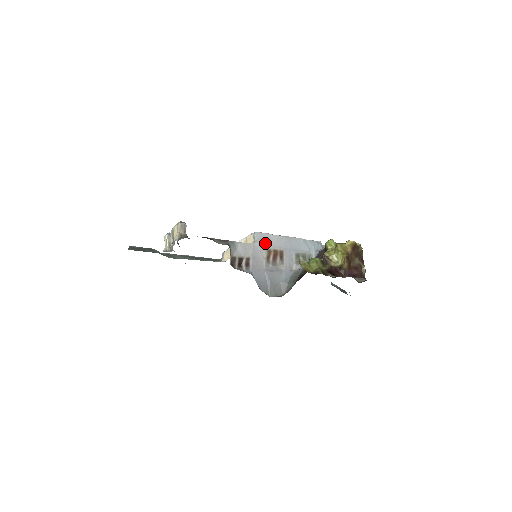
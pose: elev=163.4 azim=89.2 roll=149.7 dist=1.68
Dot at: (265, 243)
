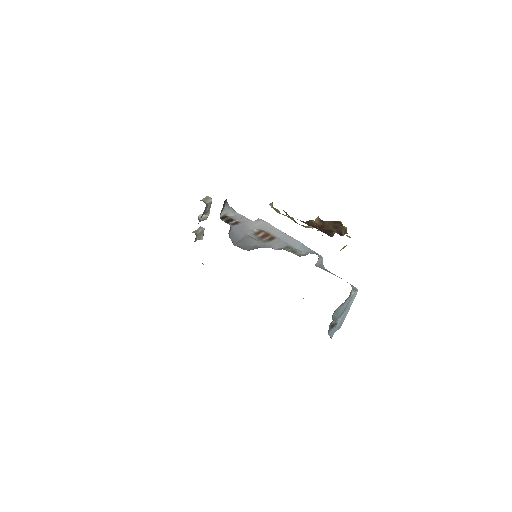
Dot at: (263, 227)
